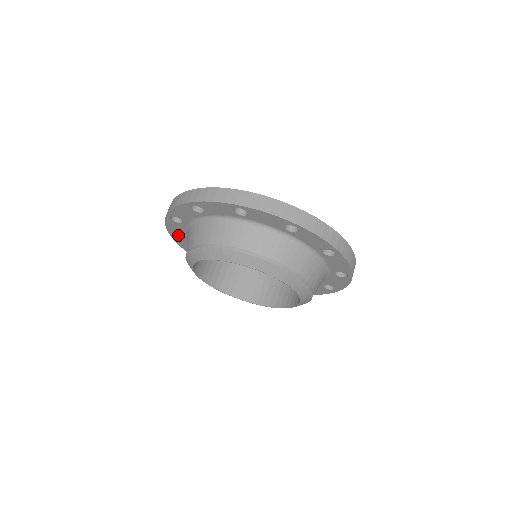
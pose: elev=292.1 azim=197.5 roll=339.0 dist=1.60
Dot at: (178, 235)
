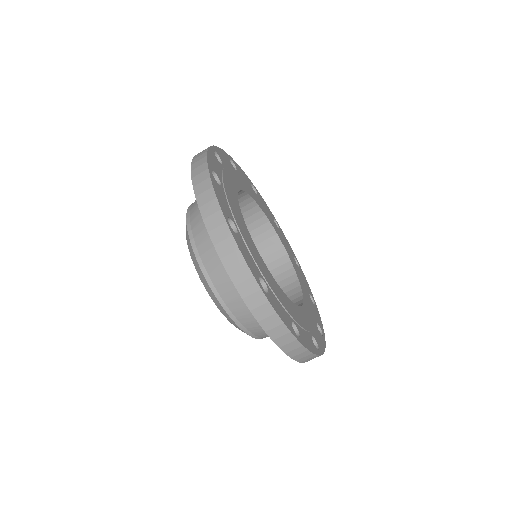
Dot at: occluded
